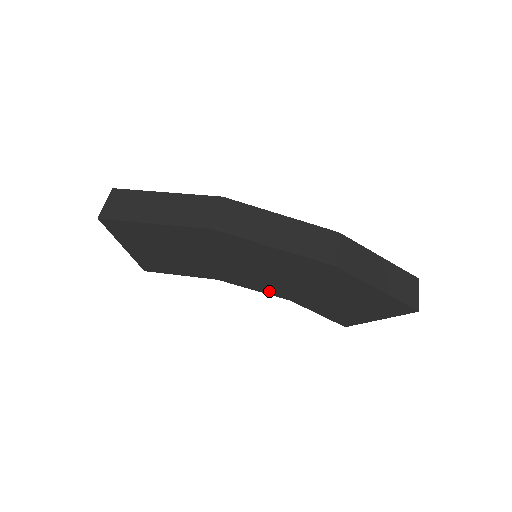
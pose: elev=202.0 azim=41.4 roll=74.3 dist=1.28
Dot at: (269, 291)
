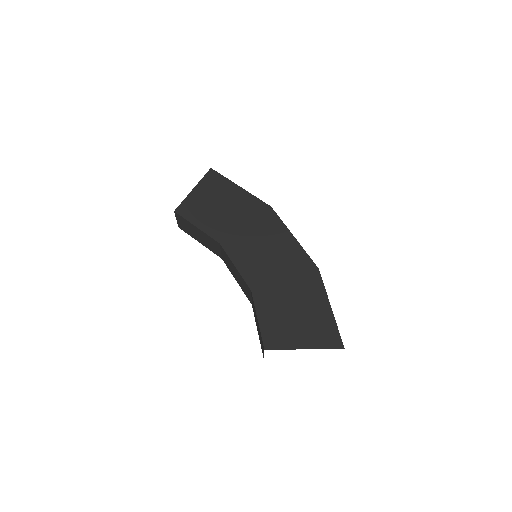
Dot at: (246, 273)
